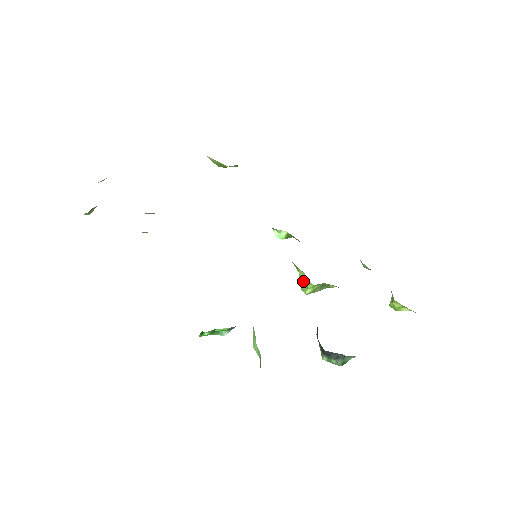
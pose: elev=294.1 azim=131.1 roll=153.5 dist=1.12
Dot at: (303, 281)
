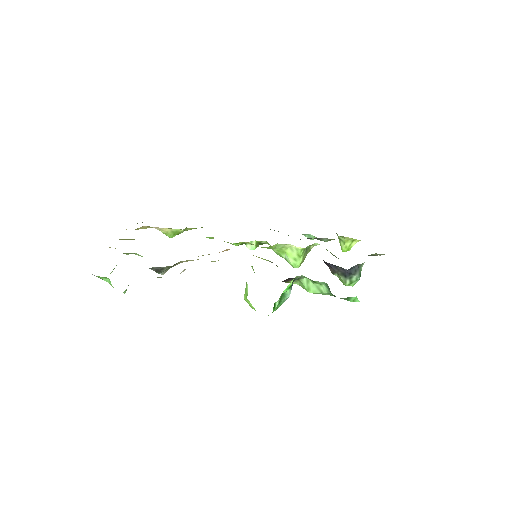
Dot at: (293, 256)
